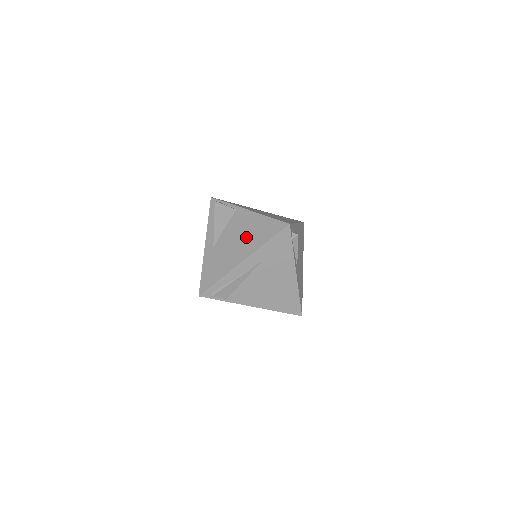
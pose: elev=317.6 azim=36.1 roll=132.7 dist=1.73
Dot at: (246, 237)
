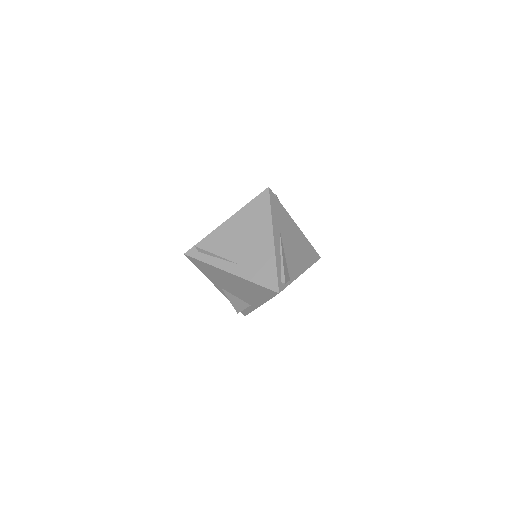
Dot at: (253, 228)
